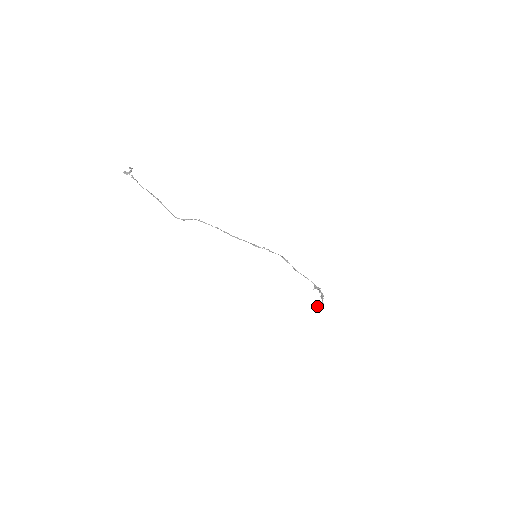
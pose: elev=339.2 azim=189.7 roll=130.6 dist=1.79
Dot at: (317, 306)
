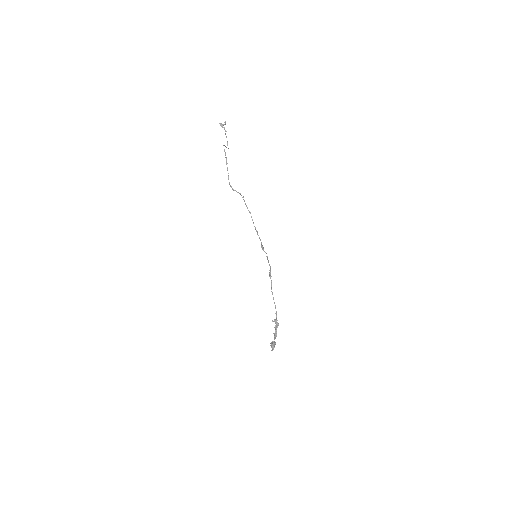
Dot at: (271, 345)
